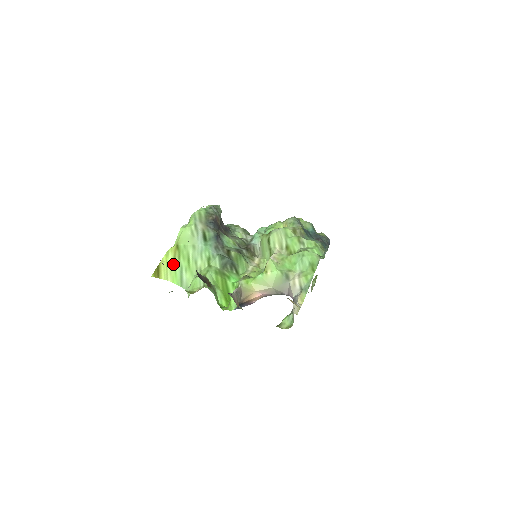
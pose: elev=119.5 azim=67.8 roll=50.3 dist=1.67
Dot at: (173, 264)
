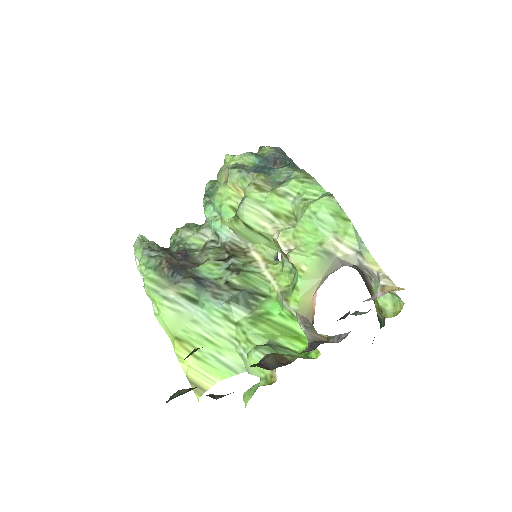
Dot at: (200, 362)
